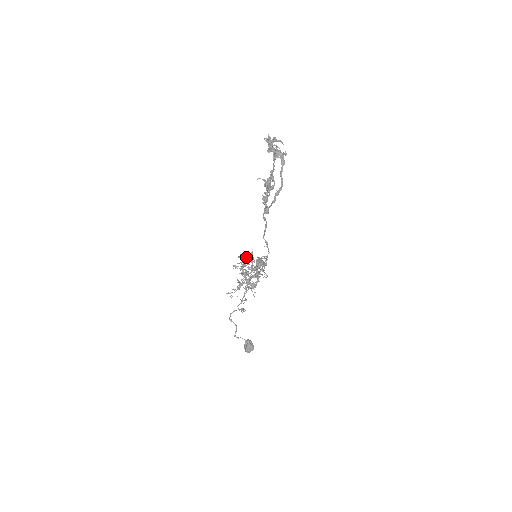
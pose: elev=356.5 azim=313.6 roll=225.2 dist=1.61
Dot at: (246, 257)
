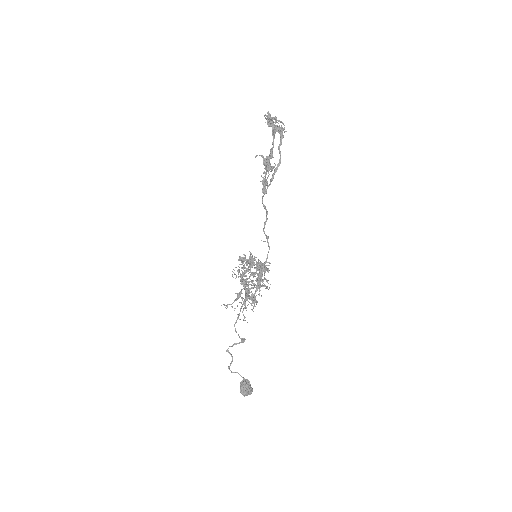
Dot at: (246, 259)
